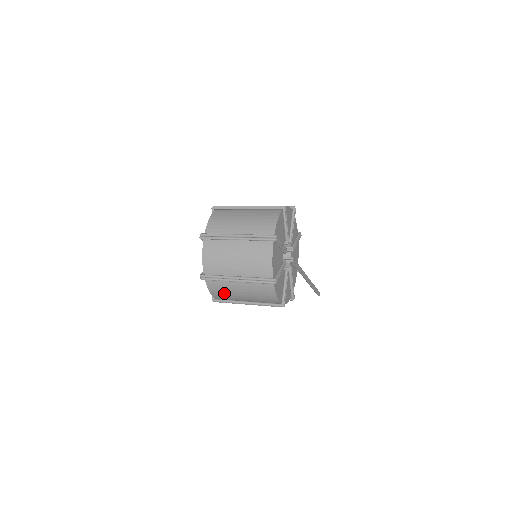
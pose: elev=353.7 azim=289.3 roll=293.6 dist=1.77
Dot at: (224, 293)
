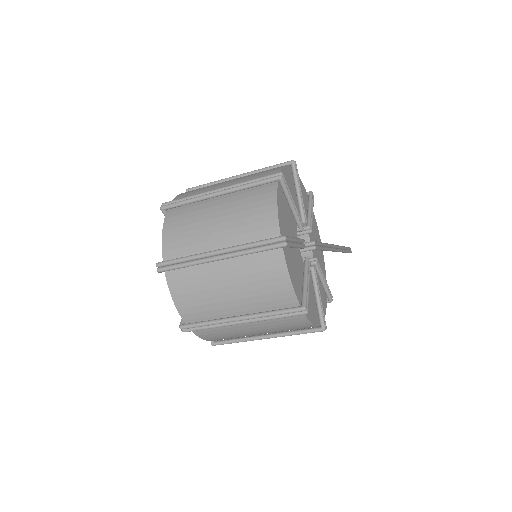
Dot at: (226, 336)
